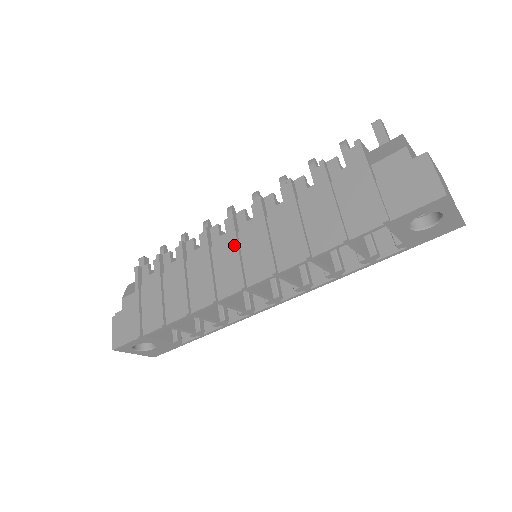
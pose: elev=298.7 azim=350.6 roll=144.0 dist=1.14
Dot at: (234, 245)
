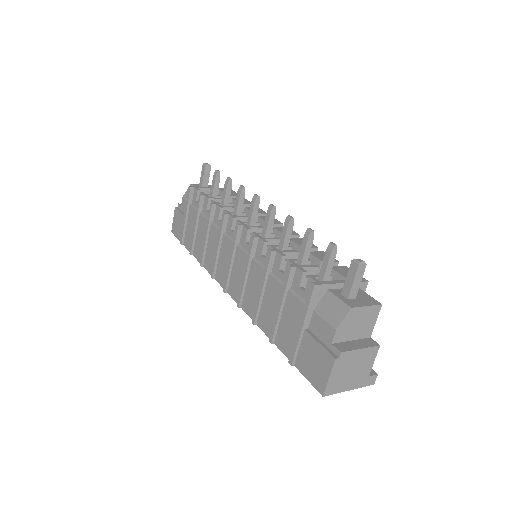
Dot at: (230, 255)
